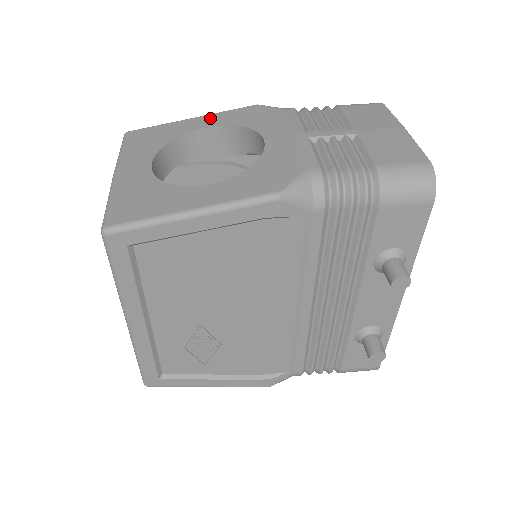
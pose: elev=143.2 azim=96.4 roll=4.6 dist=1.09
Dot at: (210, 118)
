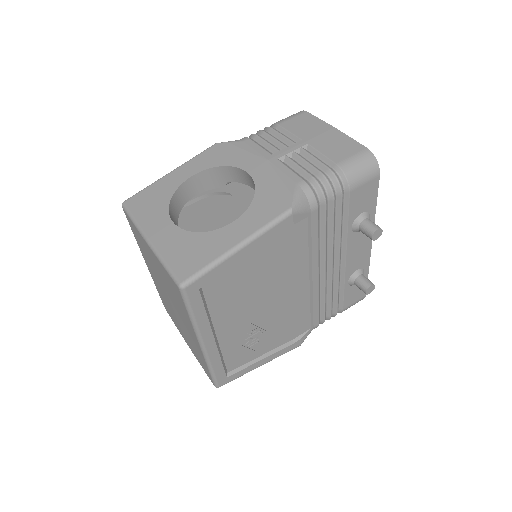
Dot at: (187, 167)
